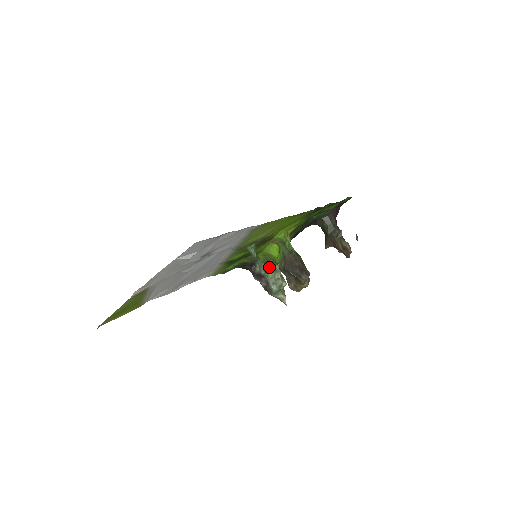
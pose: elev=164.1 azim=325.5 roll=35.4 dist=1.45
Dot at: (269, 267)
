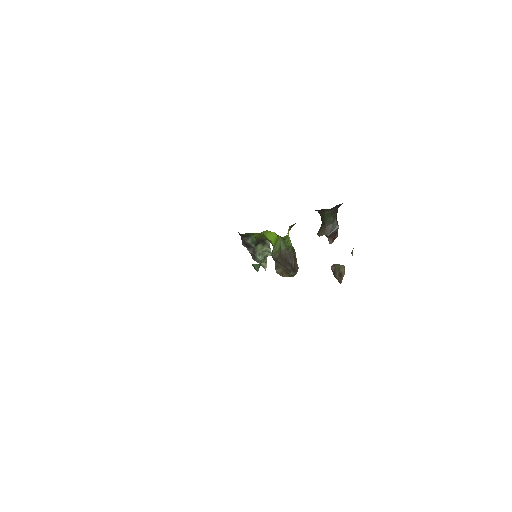
Dot at: (260, 242)
